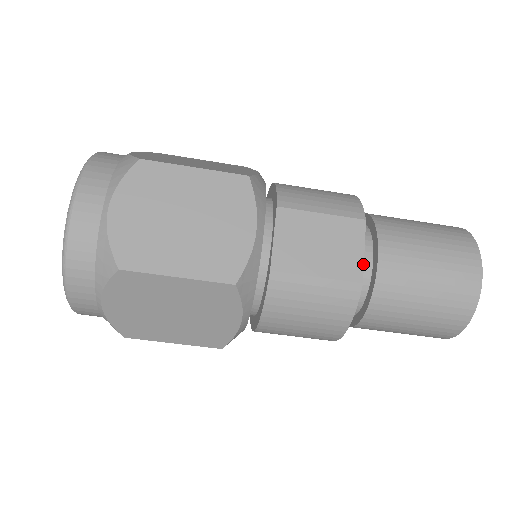
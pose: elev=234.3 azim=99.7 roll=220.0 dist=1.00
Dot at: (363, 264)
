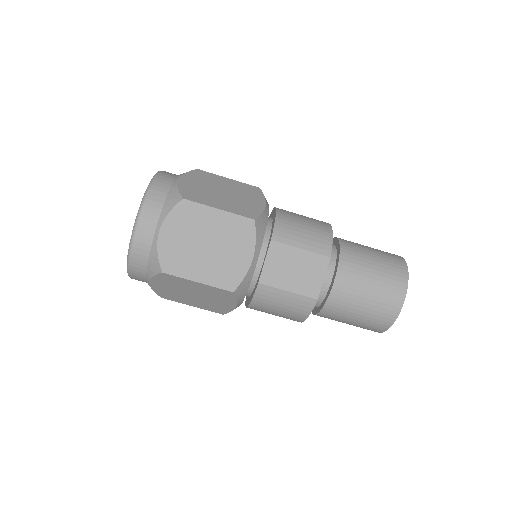
Dot at: occluded
